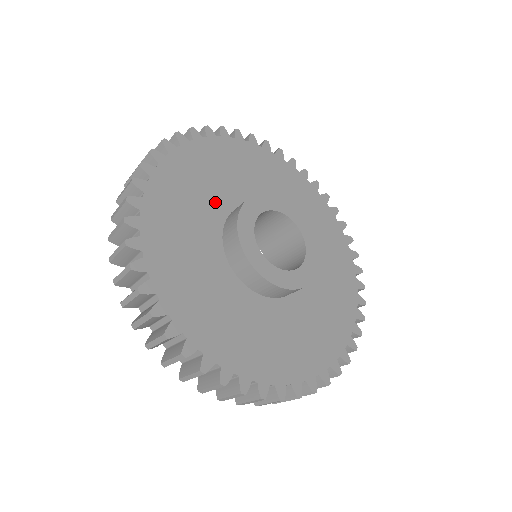
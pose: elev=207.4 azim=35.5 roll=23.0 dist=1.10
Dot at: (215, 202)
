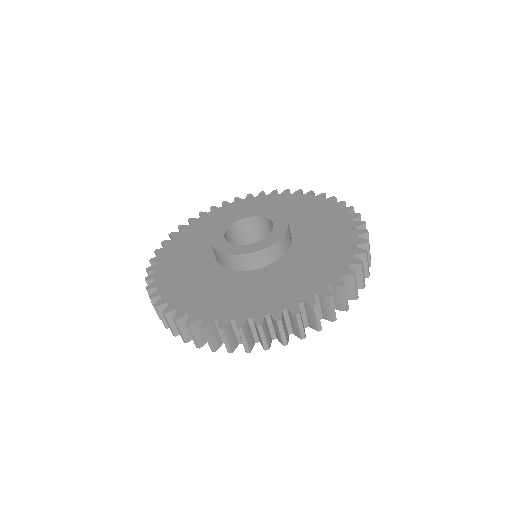
Dot at: occluded
